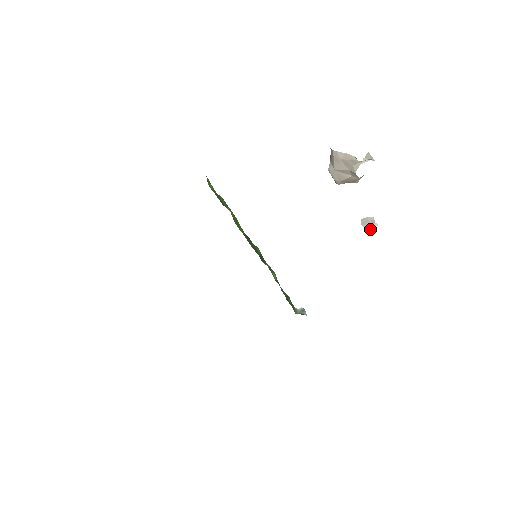
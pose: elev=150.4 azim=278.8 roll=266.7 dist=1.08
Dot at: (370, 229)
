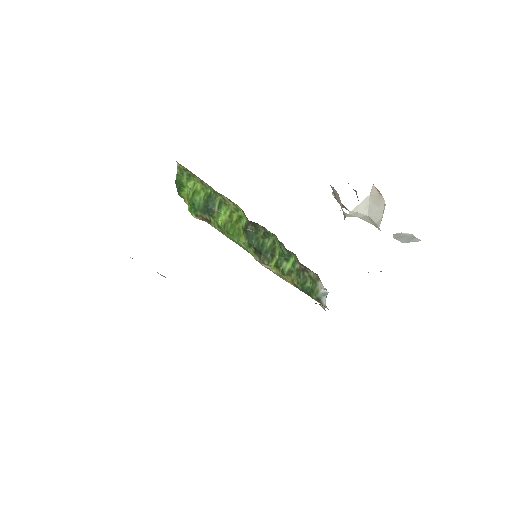
Dot at: occluded
